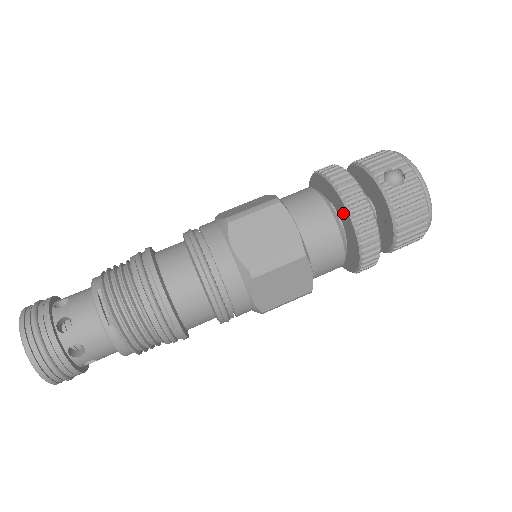
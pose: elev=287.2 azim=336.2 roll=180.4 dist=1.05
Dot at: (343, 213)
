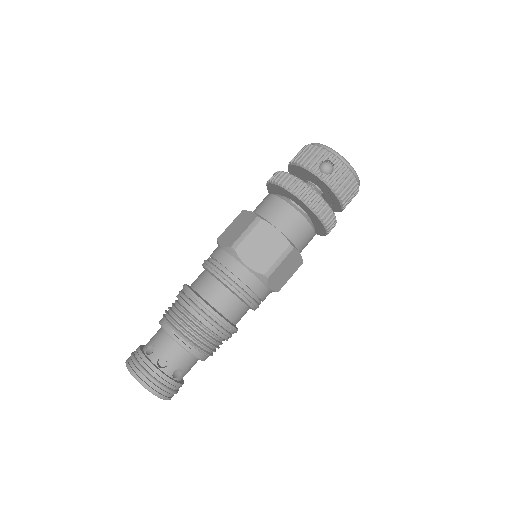
Dot at: (304, 207)
